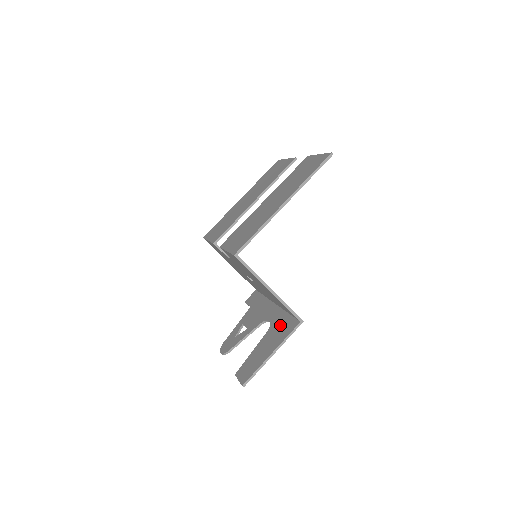
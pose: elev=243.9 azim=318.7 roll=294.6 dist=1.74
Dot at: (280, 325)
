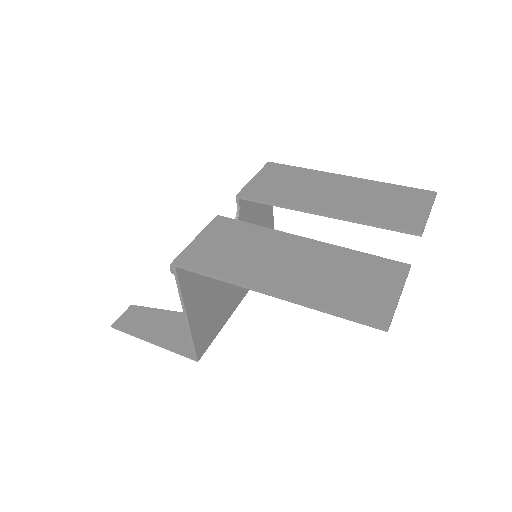
Dot at: occluded
